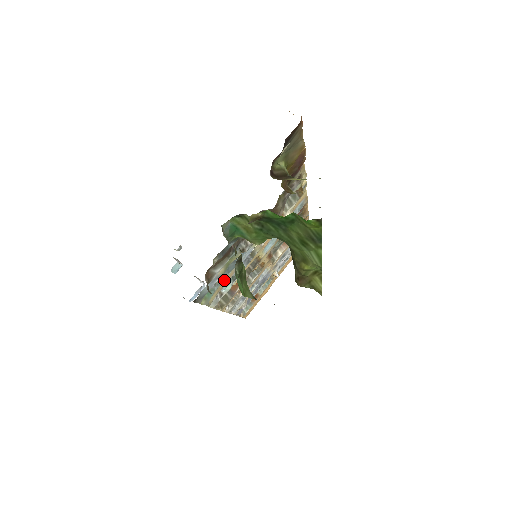
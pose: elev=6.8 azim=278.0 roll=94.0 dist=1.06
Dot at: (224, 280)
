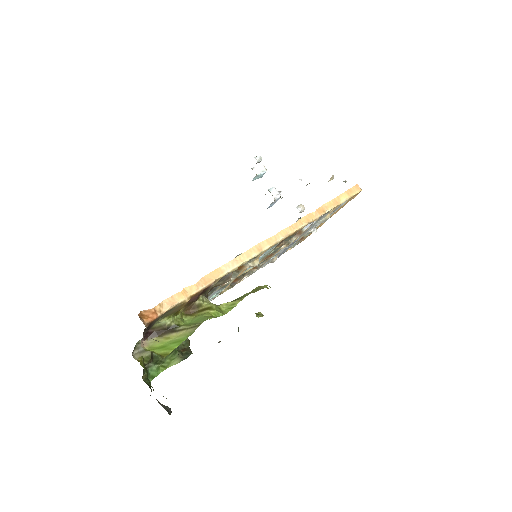
Dot at: occluded
